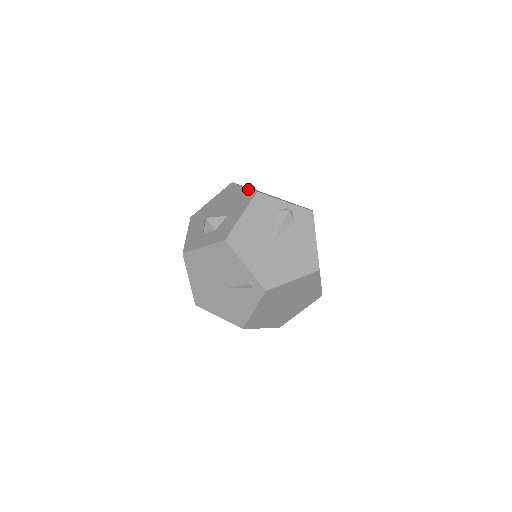
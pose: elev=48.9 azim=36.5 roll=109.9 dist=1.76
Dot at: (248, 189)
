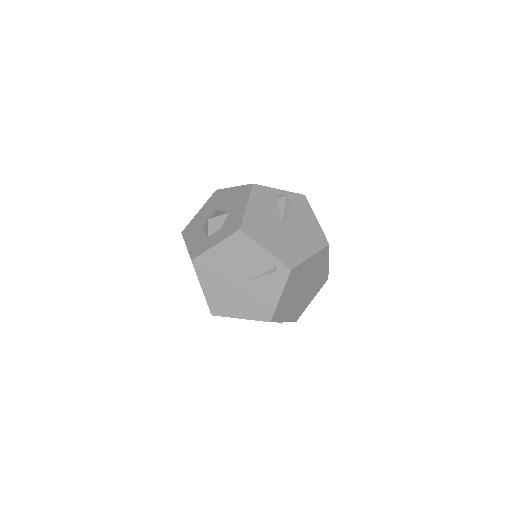
Dot at: (240, 186)
